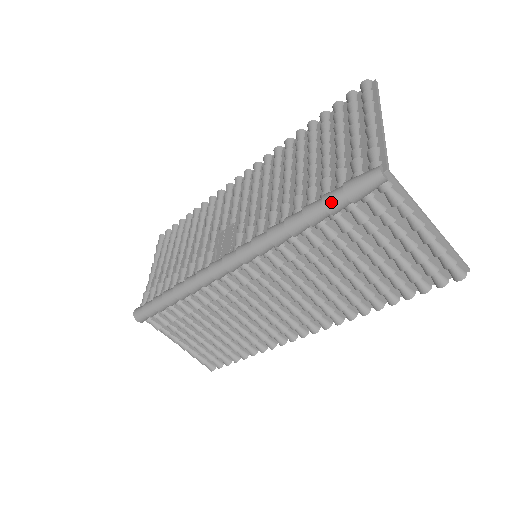
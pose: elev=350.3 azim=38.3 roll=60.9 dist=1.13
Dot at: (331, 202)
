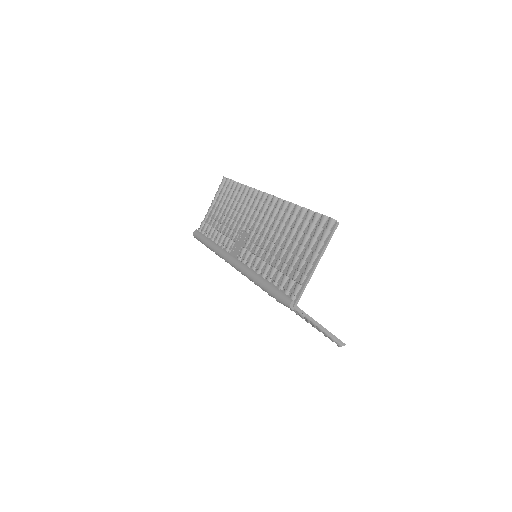
Dot at: (271, 294)
